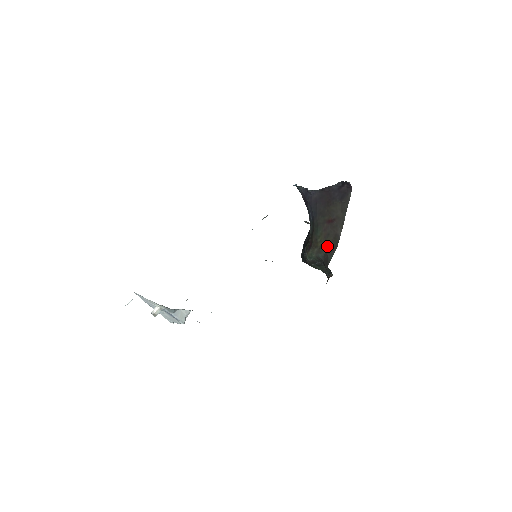
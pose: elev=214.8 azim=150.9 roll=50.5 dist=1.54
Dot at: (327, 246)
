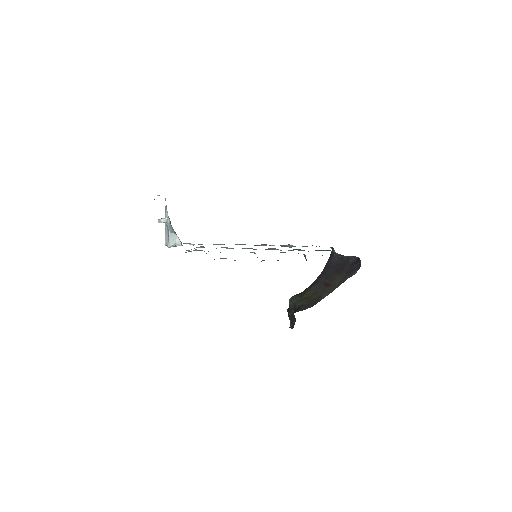
Dot at: (308, 300)
